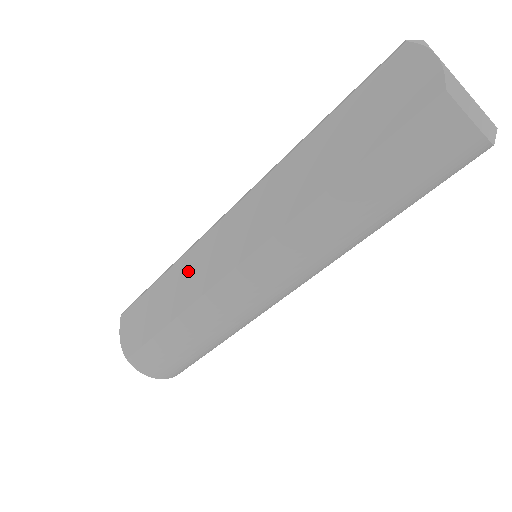
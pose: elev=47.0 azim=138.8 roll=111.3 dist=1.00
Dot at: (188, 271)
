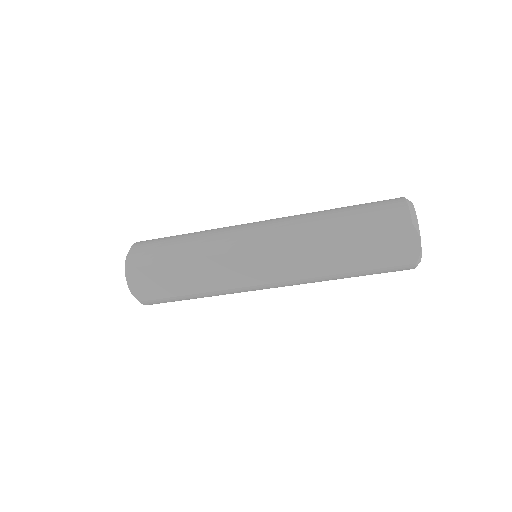
Dot at: (214, 269)
